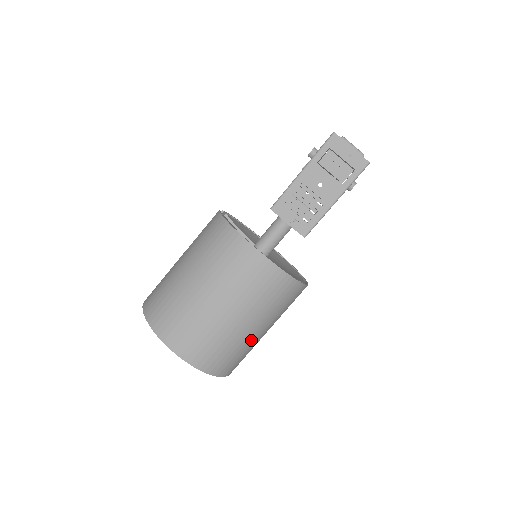
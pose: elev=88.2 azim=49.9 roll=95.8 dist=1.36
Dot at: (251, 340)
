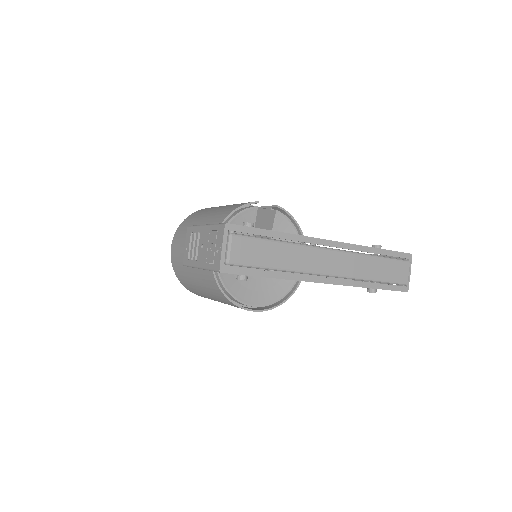
Dot at: (201, 292)
